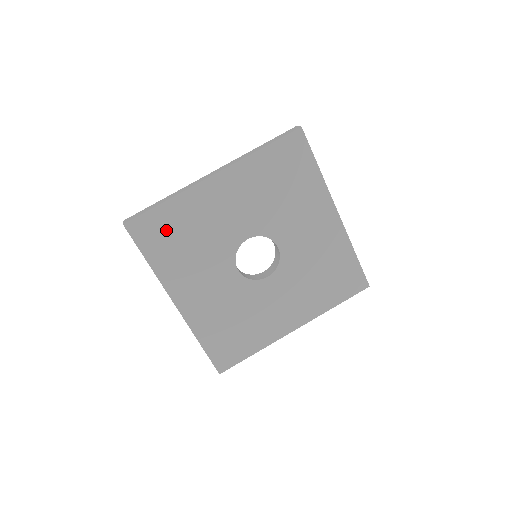
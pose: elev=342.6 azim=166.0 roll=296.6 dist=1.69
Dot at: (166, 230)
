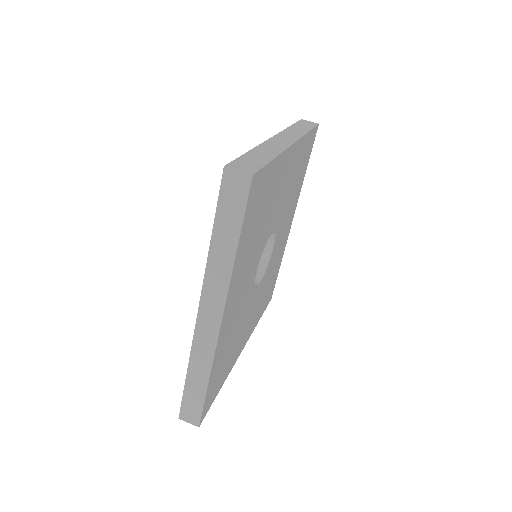
Dot at: (219, 374)
